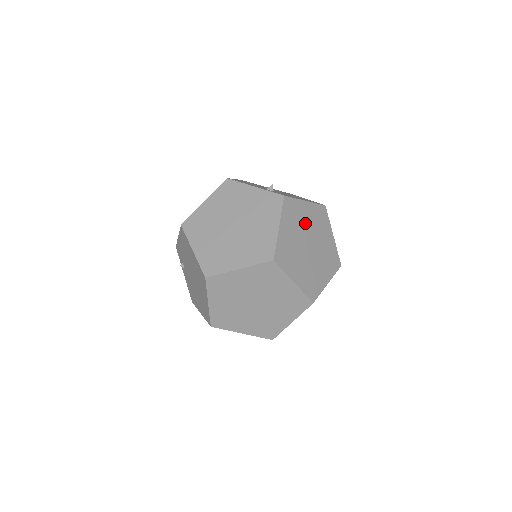
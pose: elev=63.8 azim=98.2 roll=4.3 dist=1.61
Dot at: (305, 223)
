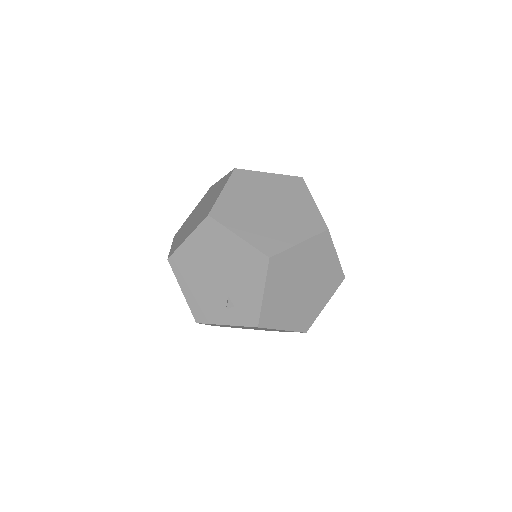
Dot at: (283, 294)
